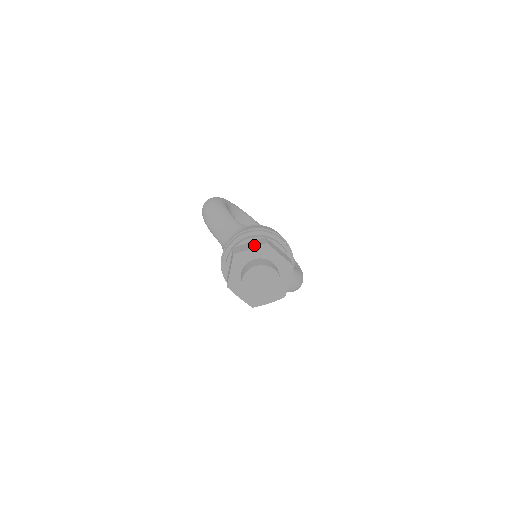
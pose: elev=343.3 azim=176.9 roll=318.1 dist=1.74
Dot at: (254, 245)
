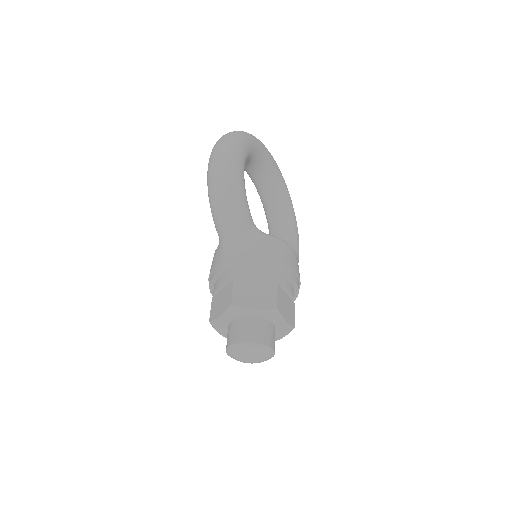
Dot at: (260, 301)
